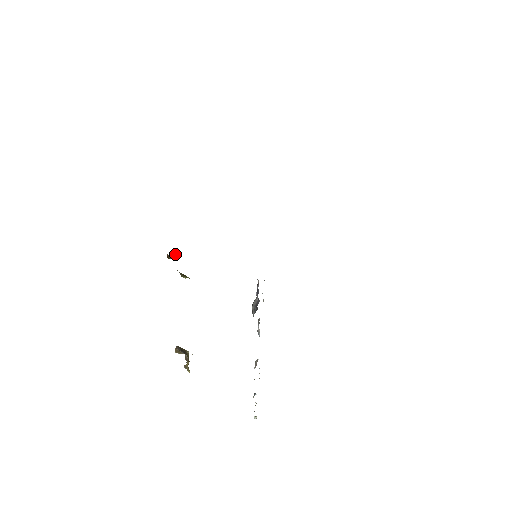
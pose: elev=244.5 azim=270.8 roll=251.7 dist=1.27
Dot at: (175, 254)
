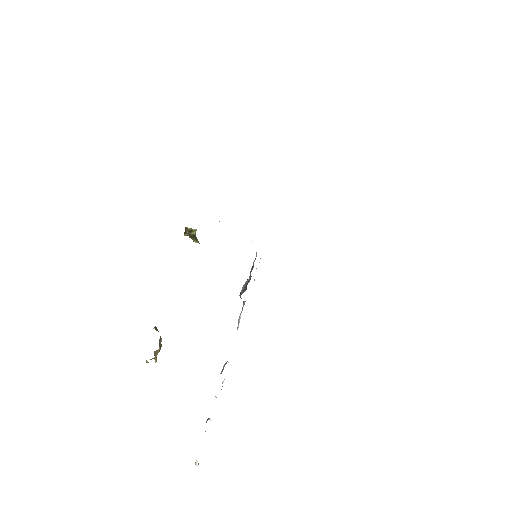
Dot at: (192, 231)
